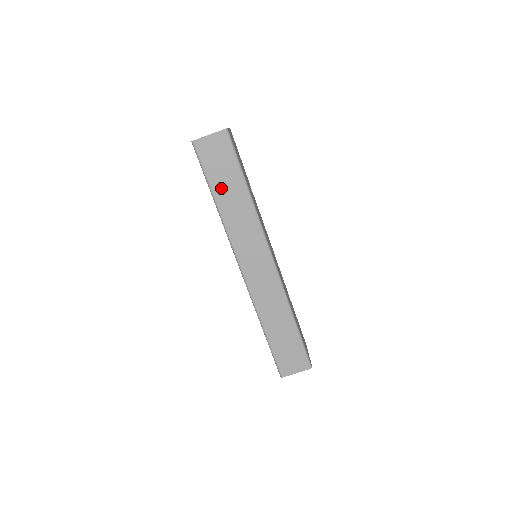
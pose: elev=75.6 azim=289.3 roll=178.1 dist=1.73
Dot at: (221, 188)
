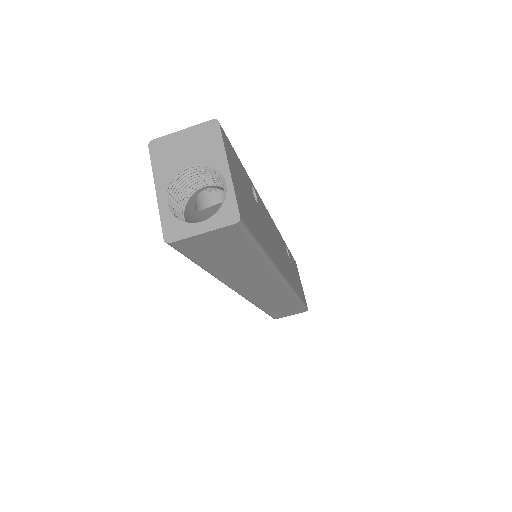
Dot at: (221, 265)
